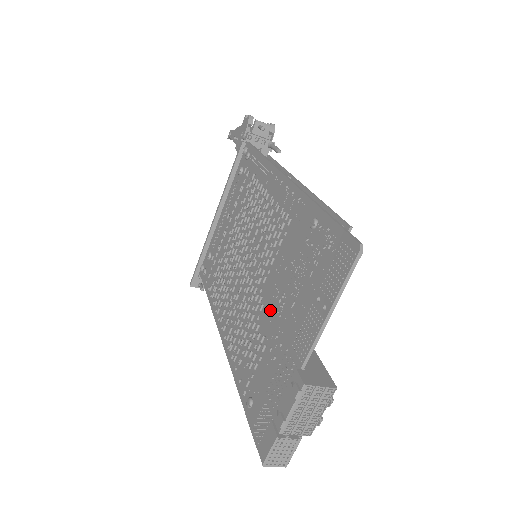
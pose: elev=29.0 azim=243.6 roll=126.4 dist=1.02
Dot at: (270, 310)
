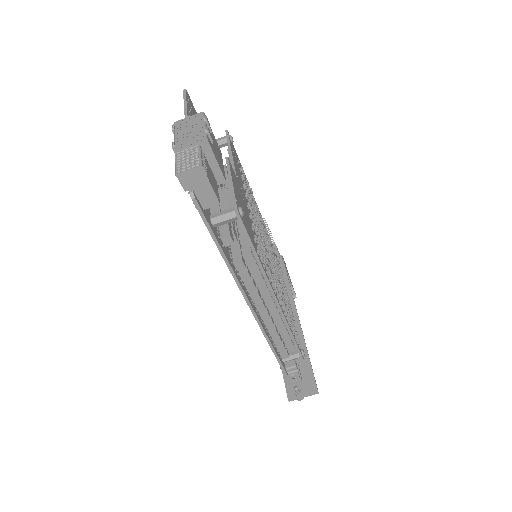
Dot at: occluded
